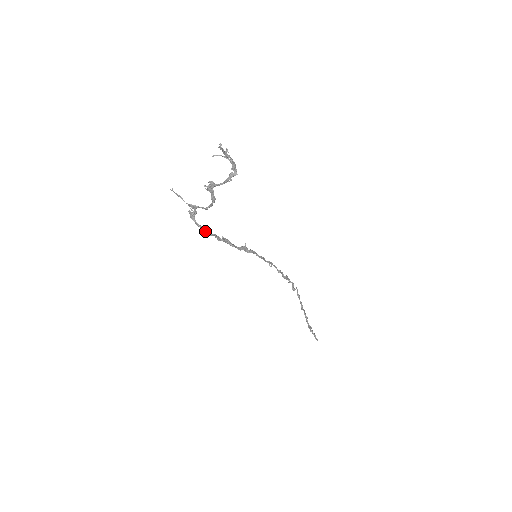
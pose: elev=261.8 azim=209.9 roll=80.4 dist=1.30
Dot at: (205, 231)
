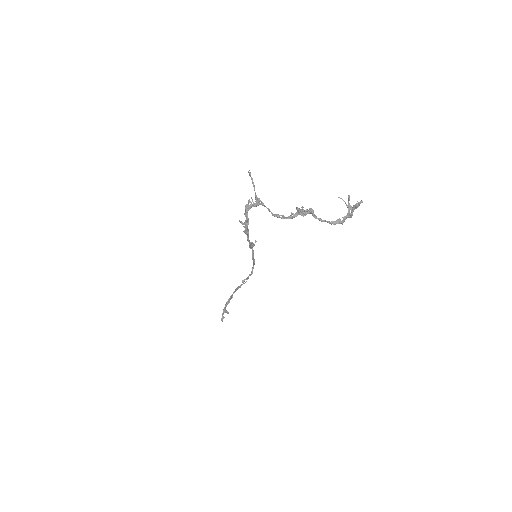
Dot at: (248, 224)
